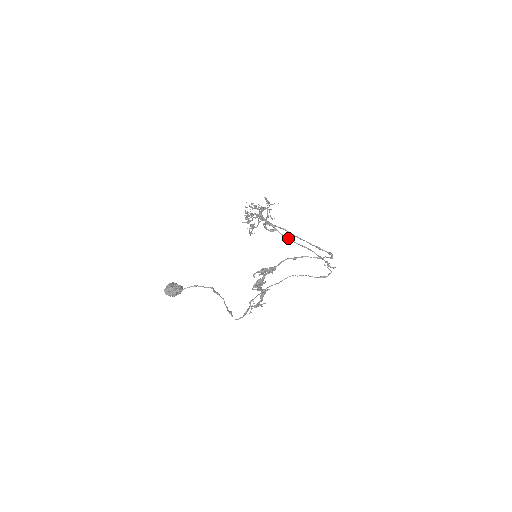
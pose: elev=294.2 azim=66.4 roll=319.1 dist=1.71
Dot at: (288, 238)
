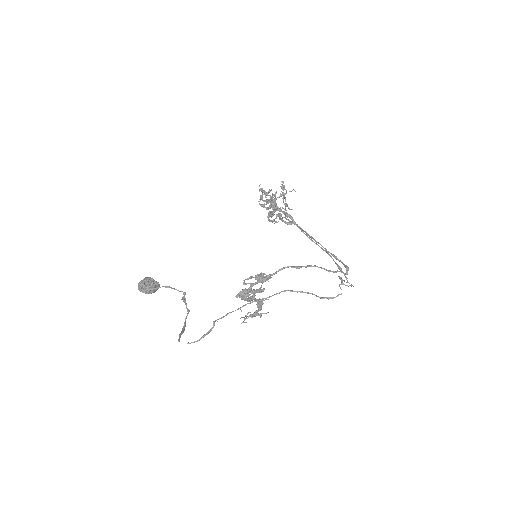
Dot at: (307, 235)
